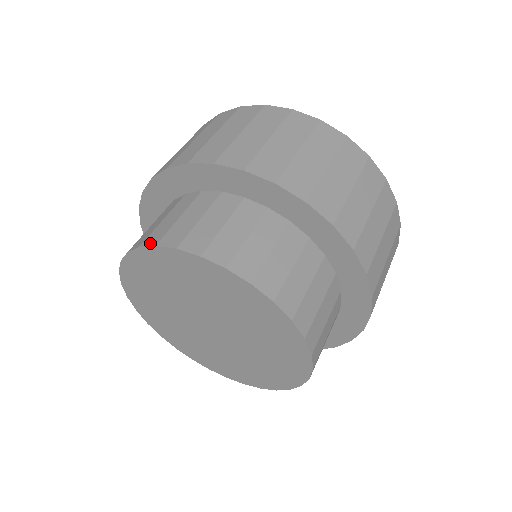
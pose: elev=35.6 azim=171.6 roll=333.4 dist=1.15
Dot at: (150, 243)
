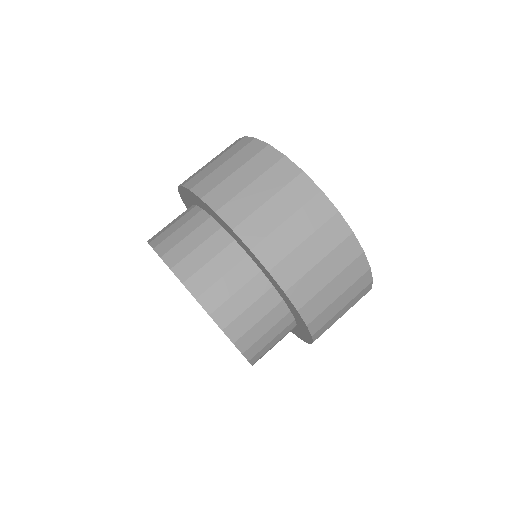
Dot at: occluded
